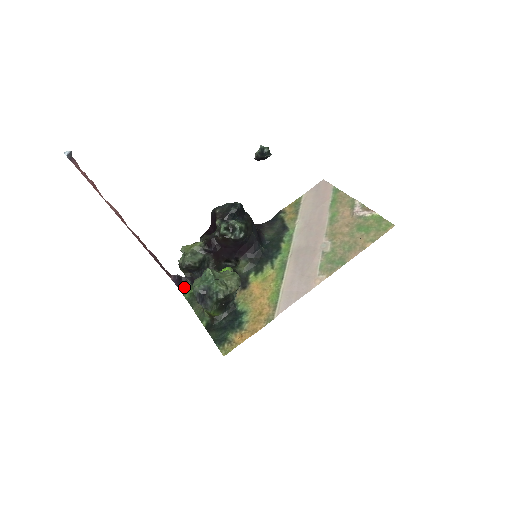
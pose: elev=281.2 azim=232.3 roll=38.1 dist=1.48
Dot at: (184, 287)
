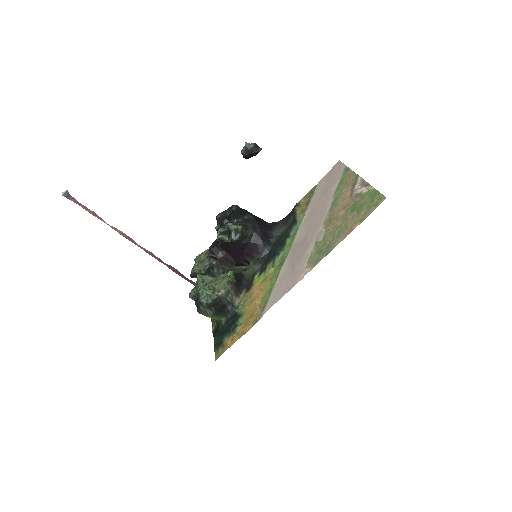
Dot at: occluded
